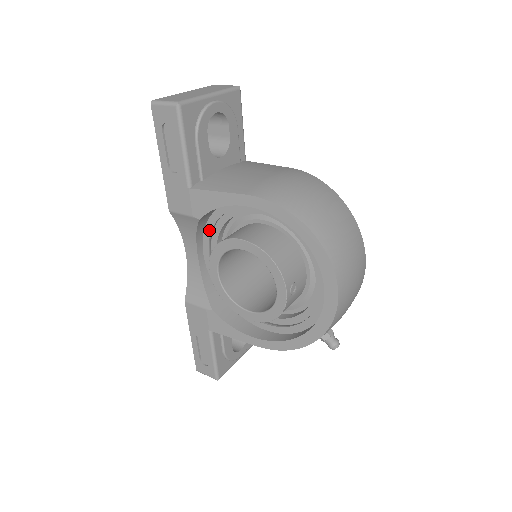
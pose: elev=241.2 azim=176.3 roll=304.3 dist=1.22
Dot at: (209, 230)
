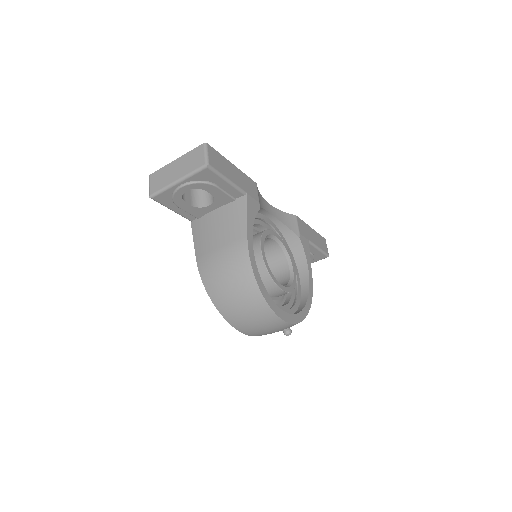
Dot at: occluded
